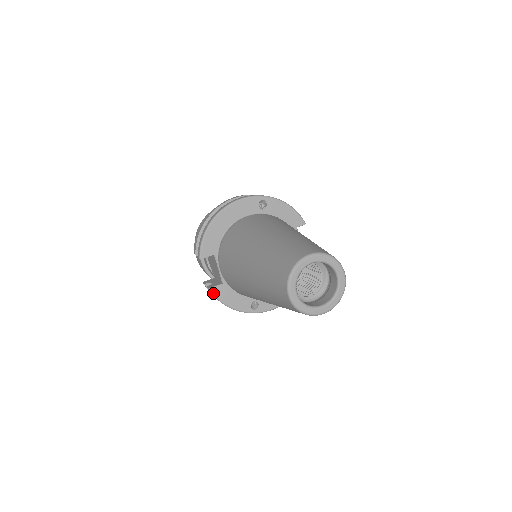
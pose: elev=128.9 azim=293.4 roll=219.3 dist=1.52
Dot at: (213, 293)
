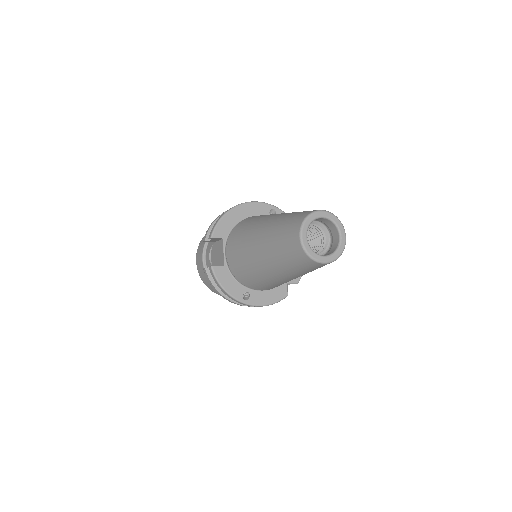
Dot at: (214, 272)
